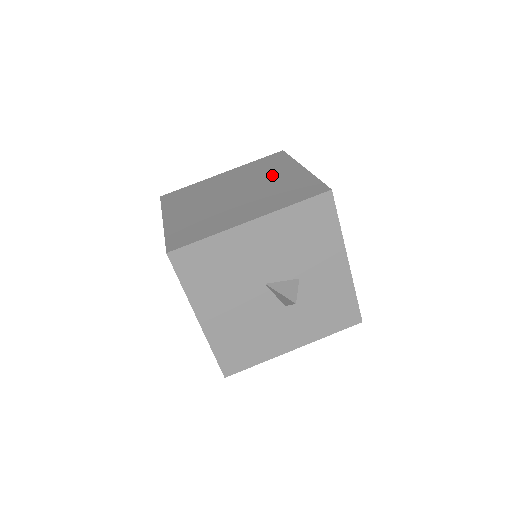
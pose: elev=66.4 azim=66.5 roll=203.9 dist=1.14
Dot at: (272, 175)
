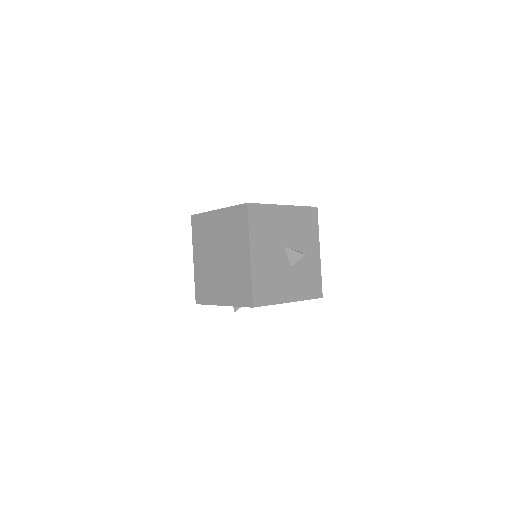
Dot at: occluded
